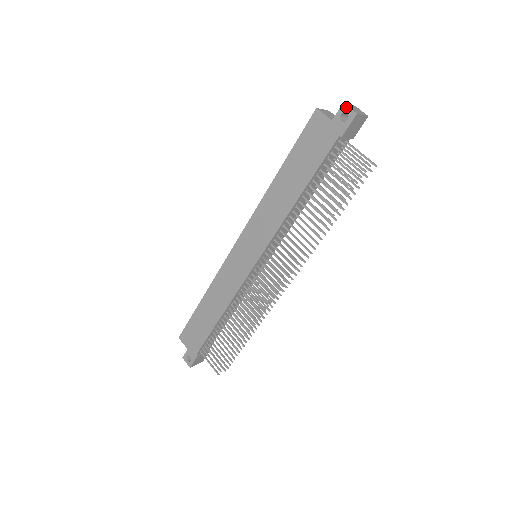
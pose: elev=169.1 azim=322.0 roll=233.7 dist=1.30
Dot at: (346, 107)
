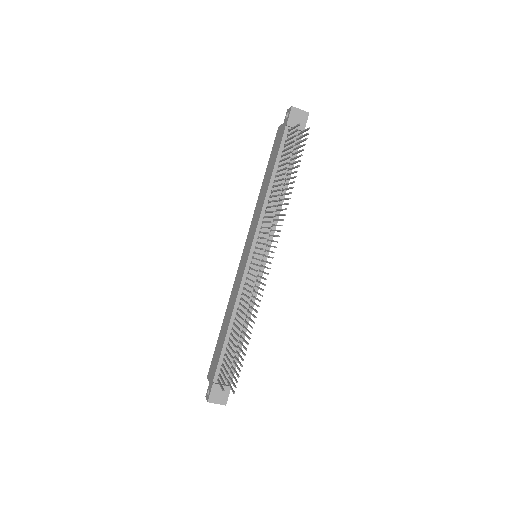
Dot at: (288, 109)
